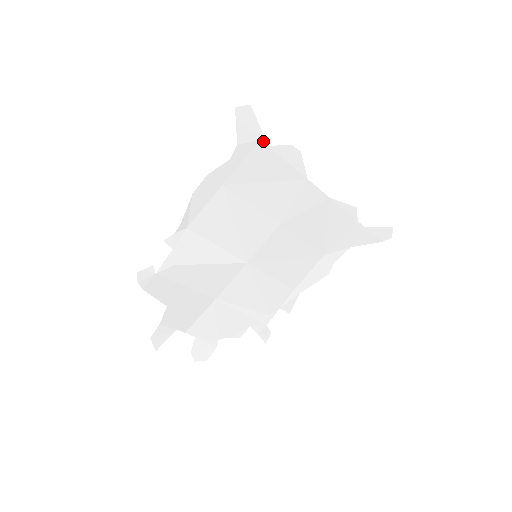
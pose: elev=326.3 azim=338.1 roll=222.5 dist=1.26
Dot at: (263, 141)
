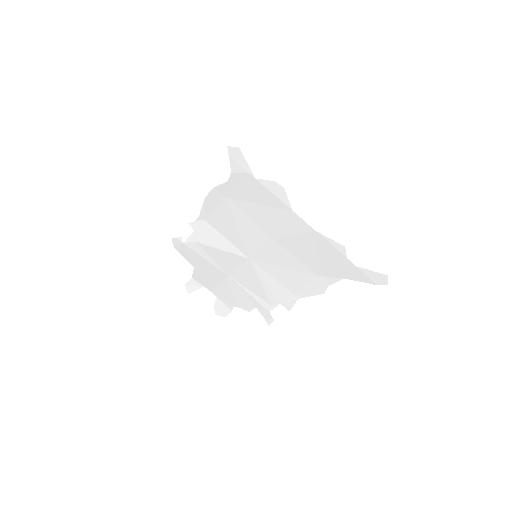
Dot at: (251, 174)
